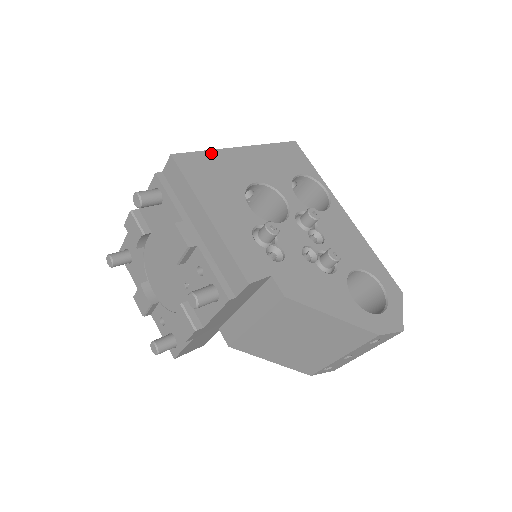
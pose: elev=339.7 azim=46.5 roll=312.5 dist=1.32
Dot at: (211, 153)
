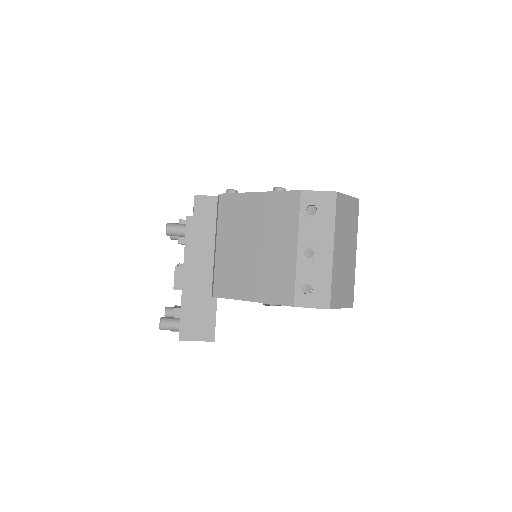
Dot at: occluded
